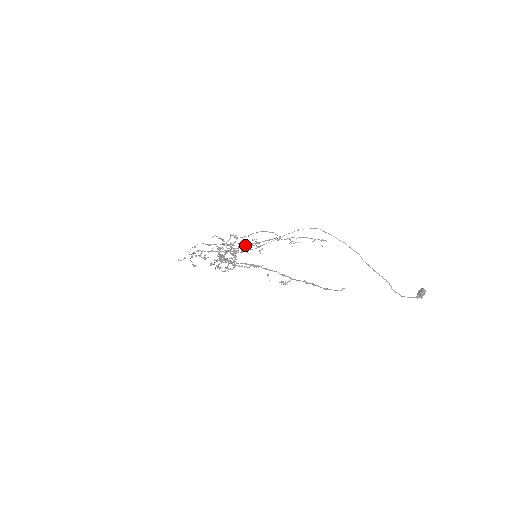
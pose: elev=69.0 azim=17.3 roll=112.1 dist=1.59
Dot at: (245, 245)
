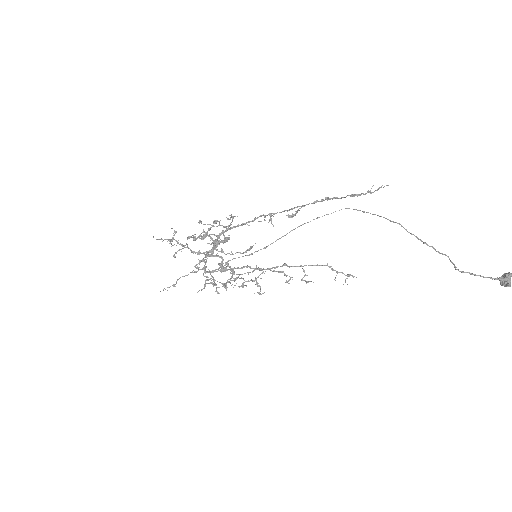
Dot at: (243, 267)
